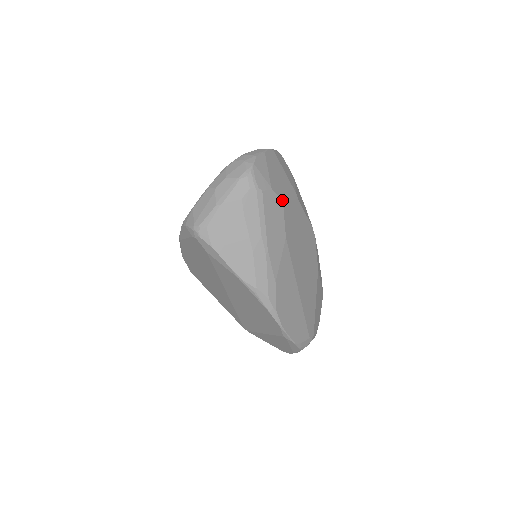
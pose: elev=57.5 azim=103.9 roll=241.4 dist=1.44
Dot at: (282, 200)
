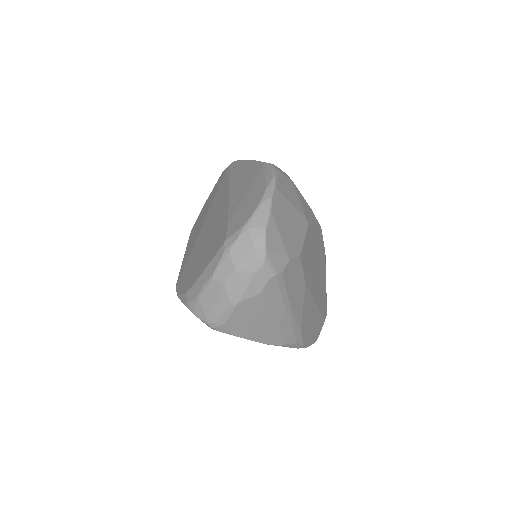
Dot at: (299, 256)
